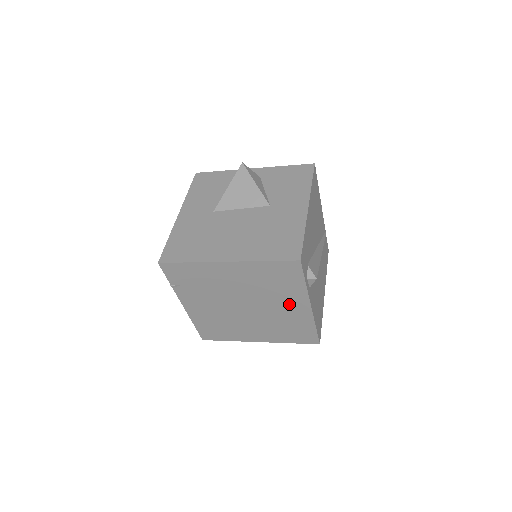
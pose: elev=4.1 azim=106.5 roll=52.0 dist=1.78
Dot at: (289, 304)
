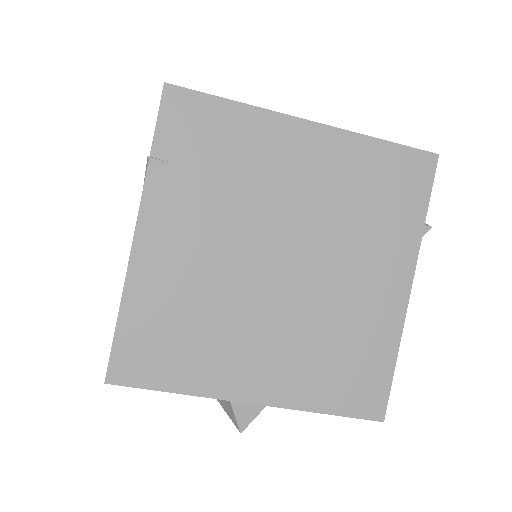
Dot at: (374, 272)
